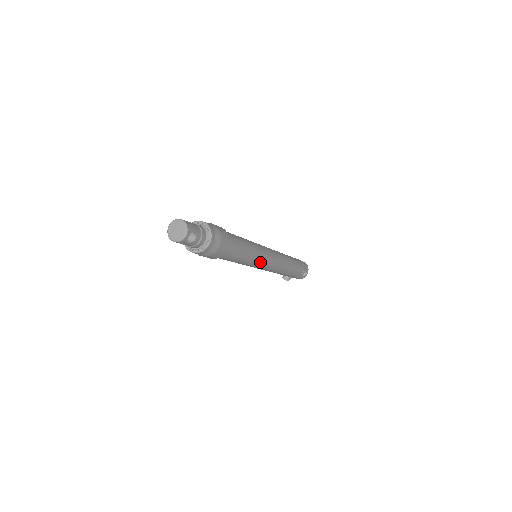
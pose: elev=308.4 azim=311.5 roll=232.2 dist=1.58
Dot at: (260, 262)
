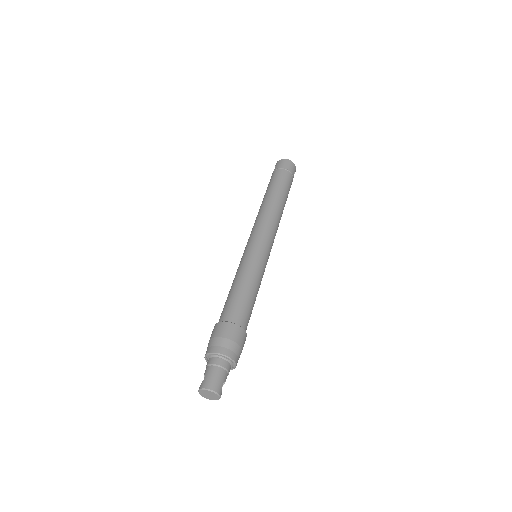
Dot at: occluded
